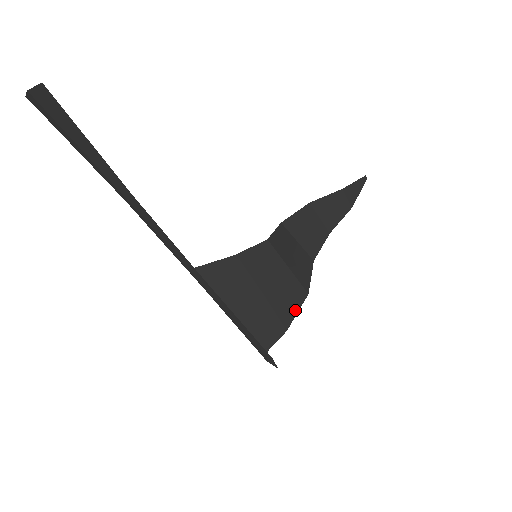
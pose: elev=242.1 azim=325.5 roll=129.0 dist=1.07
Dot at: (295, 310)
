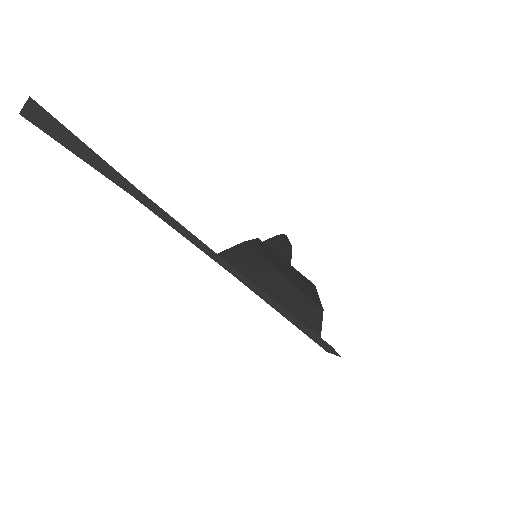
Dot at: (316, 295)
